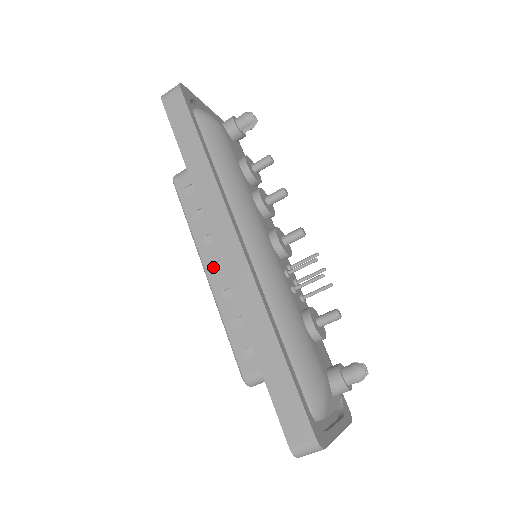
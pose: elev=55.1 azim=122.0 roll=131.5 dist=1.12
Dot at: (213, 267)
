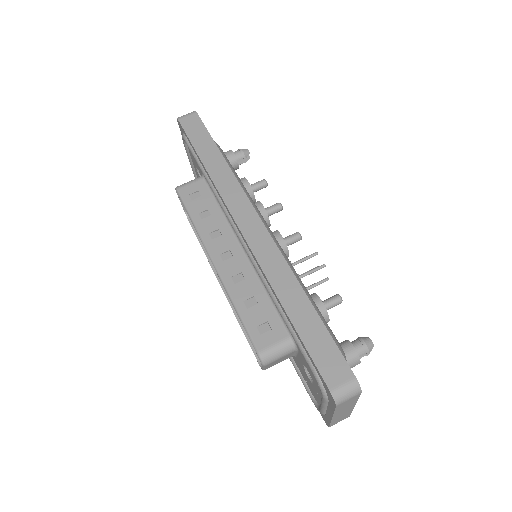
Dot at: (221, 257)
